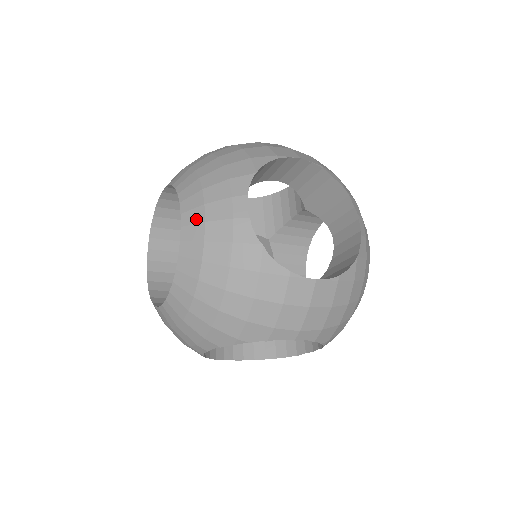
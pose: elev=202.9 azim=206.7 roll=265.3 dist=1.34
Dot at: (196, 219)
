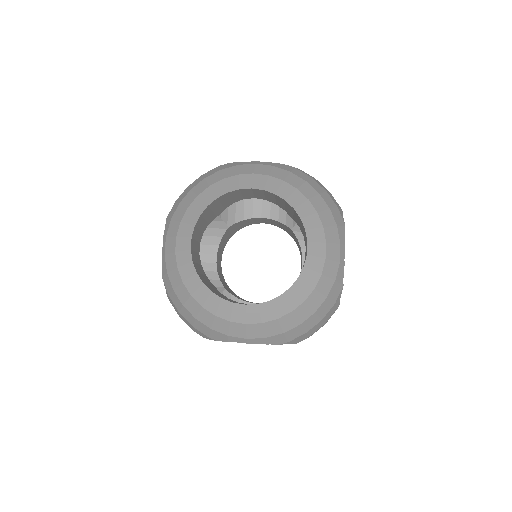
Dot at: (319, 253)
